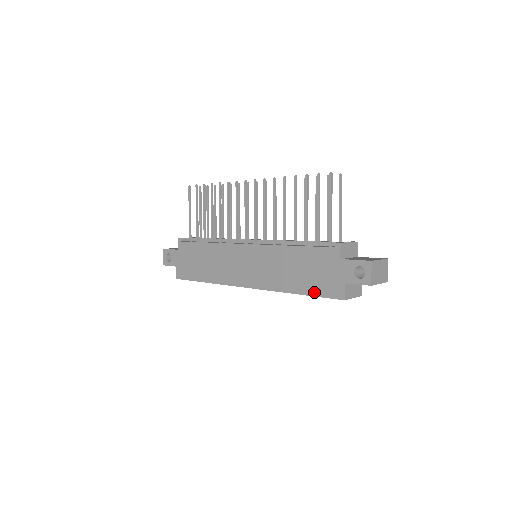
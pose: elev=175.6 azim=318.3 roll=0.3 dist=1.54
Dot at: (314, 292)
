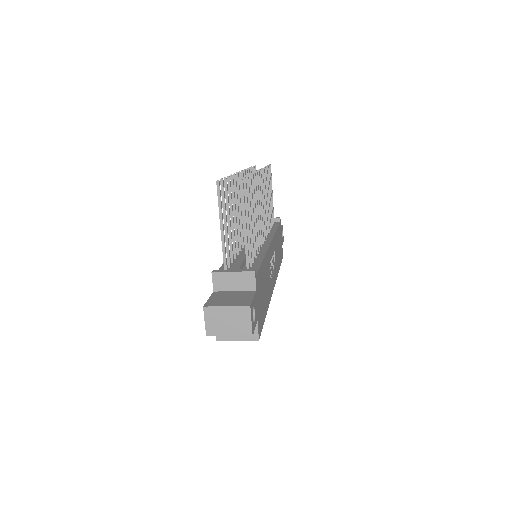
Dot at: occluded
